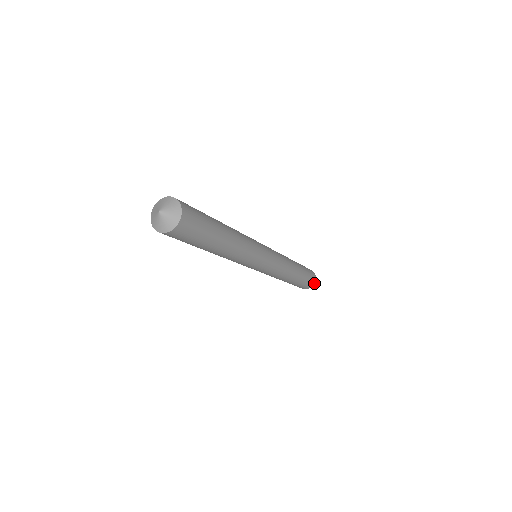
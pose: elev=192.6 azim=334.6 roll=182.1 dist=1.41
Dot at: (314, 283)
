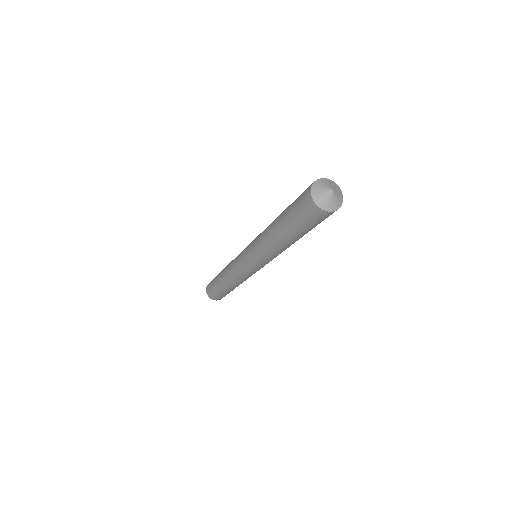
Dot at: occluded
